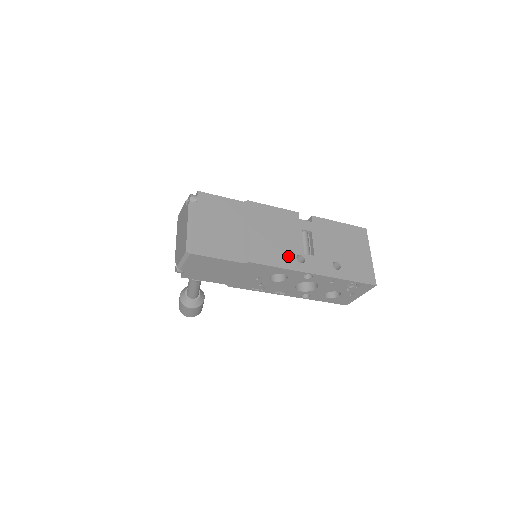
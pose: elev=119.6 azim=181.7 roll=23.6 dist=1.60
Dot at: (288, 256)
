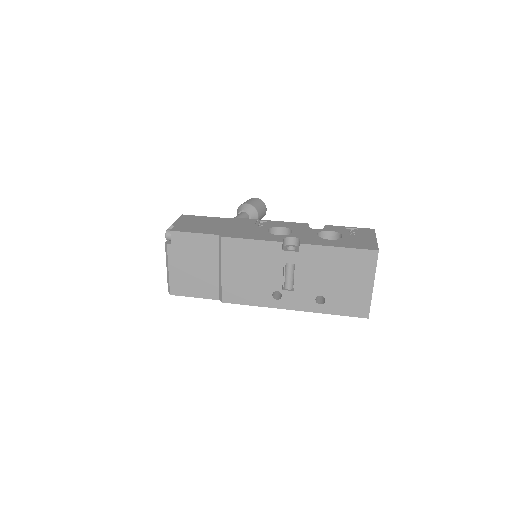
Dot at: (263, 294)
